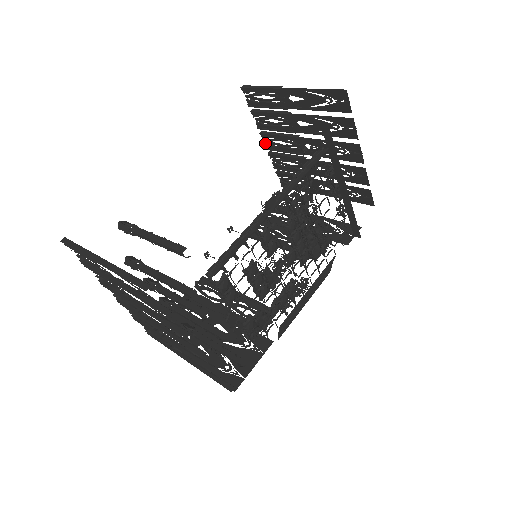
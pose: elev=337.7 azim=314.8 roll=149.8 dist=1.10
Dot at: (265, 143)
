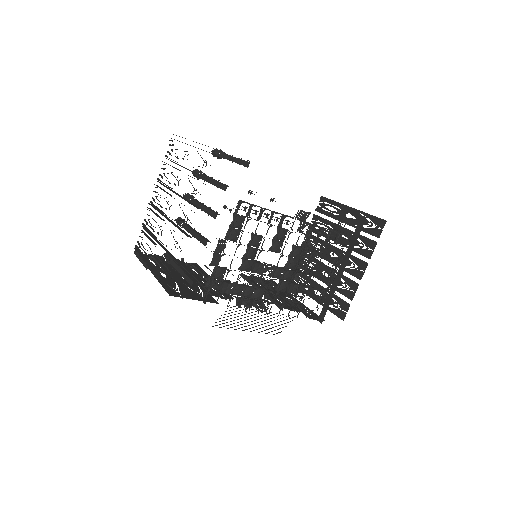
Dot at: (304, 242)
